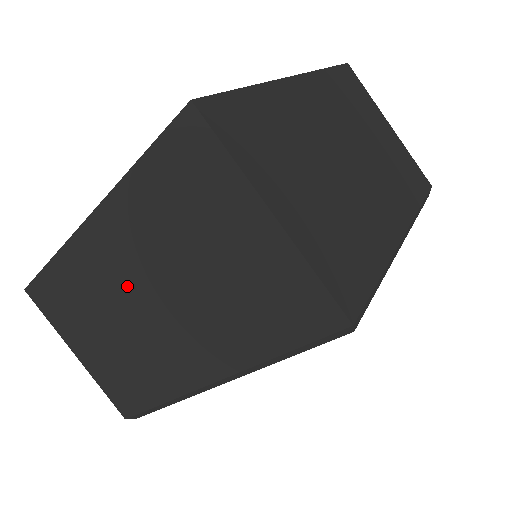
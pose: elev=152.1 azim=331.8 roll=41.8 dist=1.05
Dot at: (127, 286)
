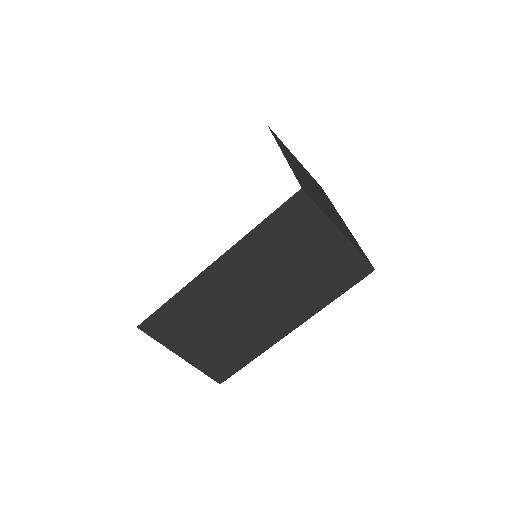
Dot at: (240, 293)
